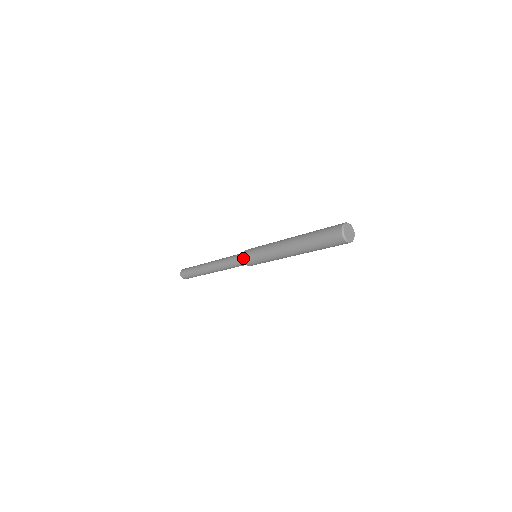
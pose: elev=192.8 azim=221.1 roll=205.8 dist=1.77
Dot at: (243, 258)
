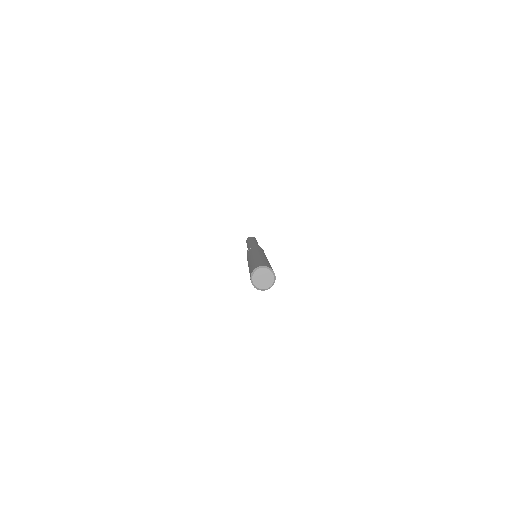
Dot at: occluded
